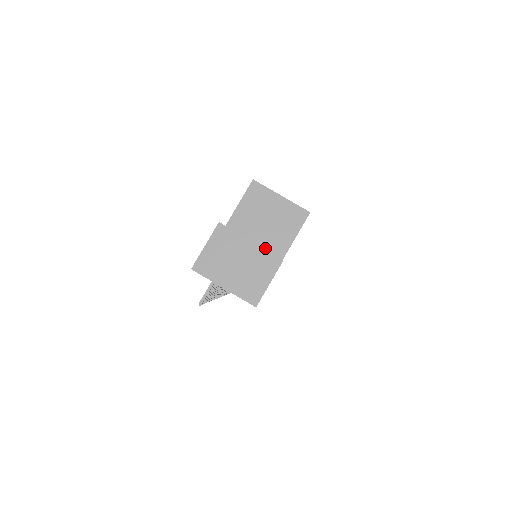
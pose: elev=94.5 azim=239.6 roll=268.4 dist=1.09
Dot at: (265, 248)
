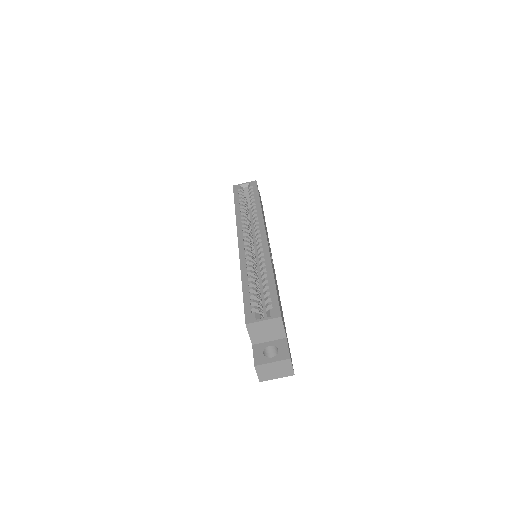
Dot at: (275, 339)
